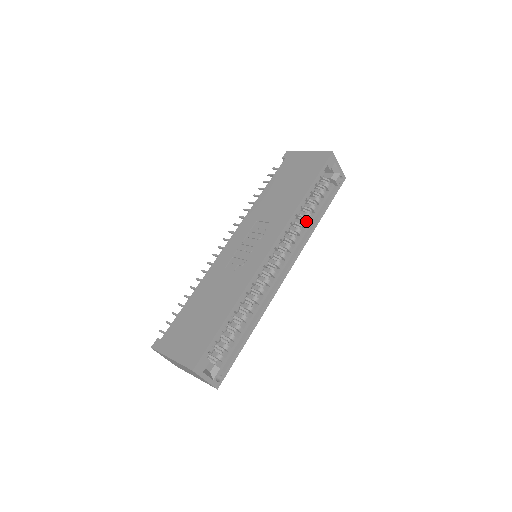
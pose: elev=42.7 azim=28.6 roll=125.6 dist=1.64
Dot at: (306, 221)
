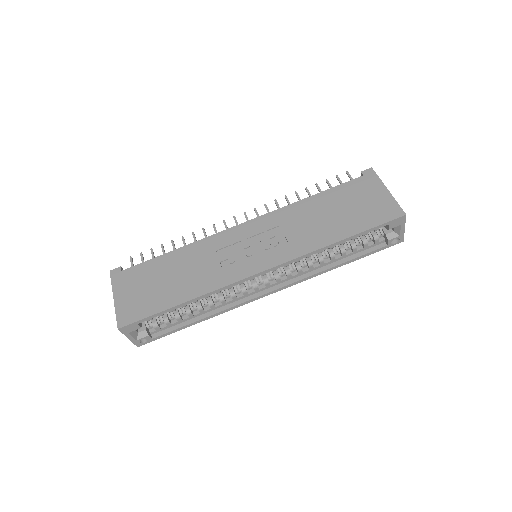
Dot at: (327, 257)
